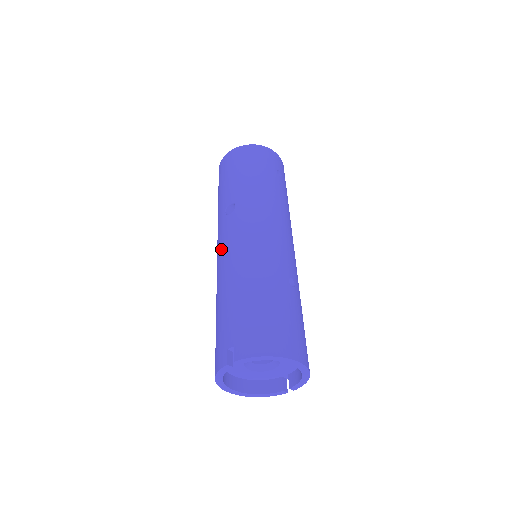
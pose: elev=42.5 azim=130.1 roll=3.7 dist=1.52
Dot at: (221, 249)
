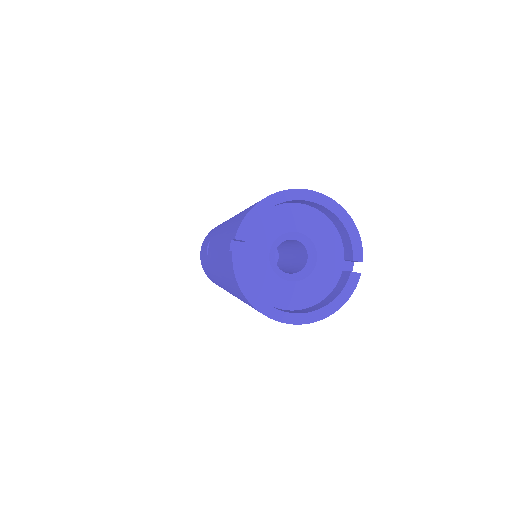
Dot at: occluded
